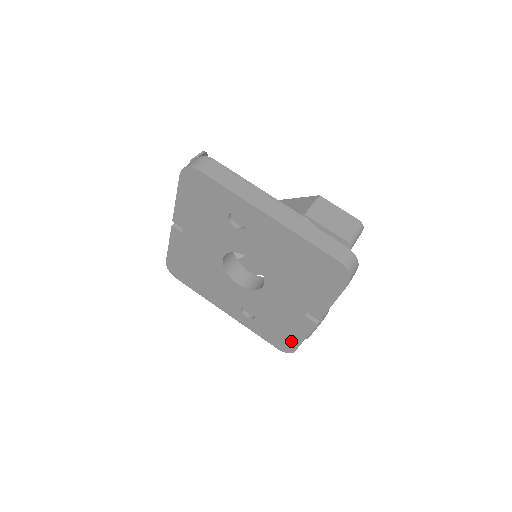
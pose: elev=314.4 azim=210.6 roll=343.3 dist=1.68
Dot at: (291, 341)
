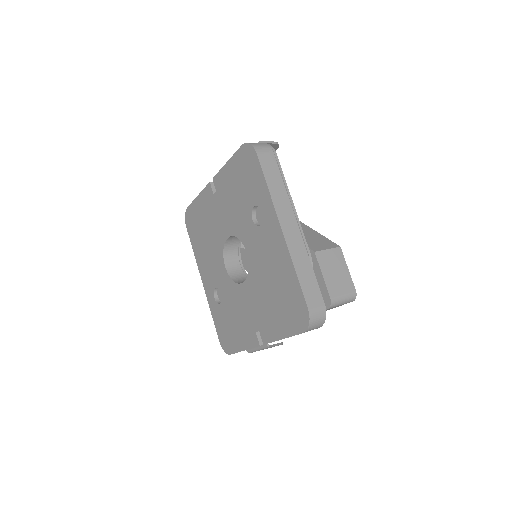
Dot at: (233, 344)
